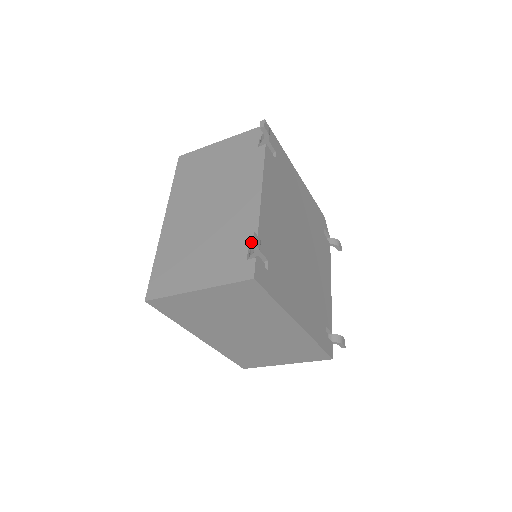
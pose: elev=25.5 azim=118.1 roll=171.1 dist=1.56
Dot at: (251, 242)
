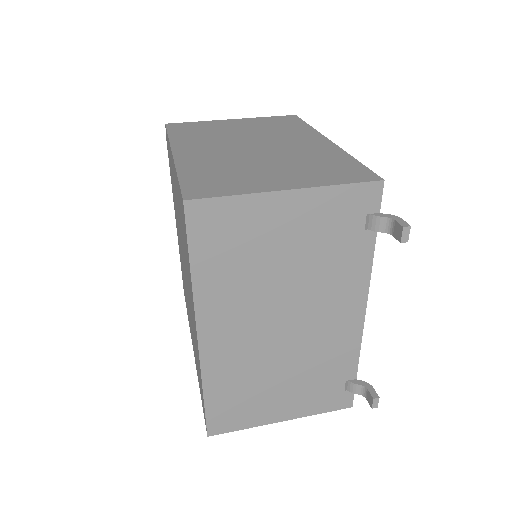
Dot at: occluded
